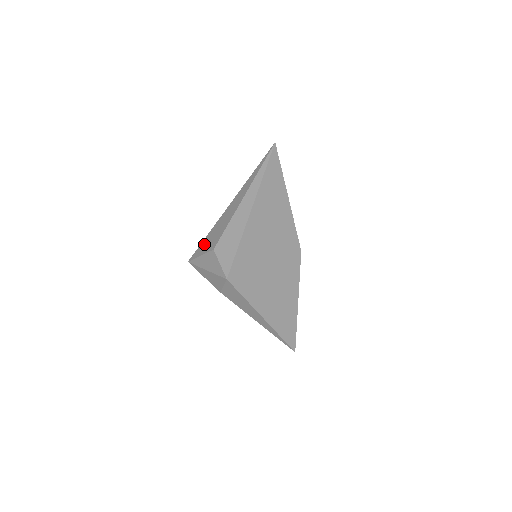
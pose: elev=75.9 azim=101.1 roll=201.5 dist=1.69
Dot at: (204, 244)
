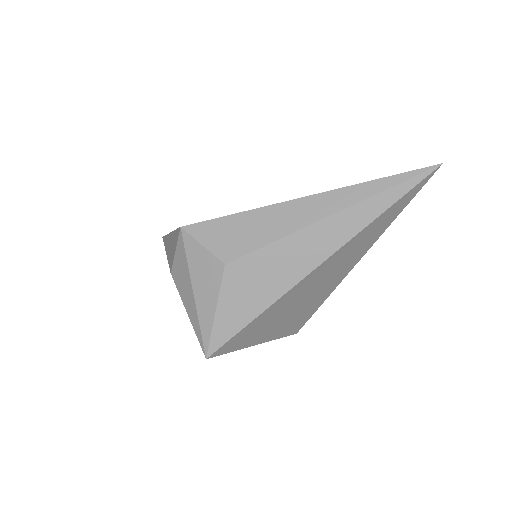
Dot at: occluded
